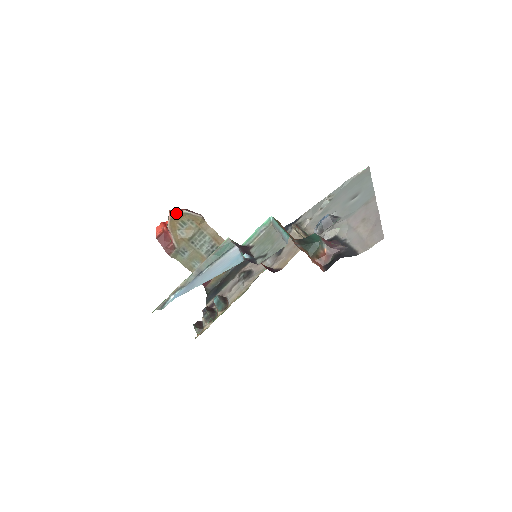
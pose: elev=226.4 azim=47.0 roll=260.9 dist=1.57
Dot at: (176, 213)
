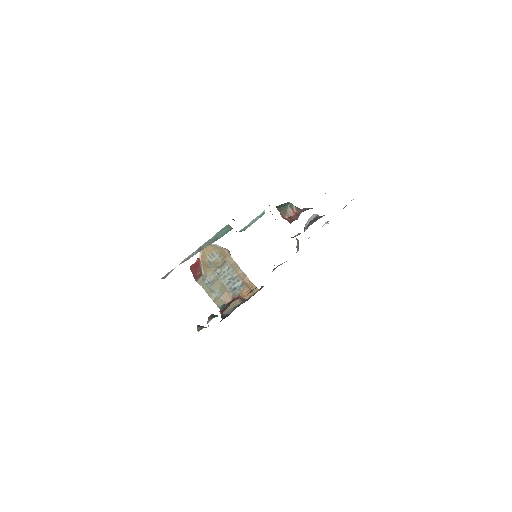
Dot at: occluded
